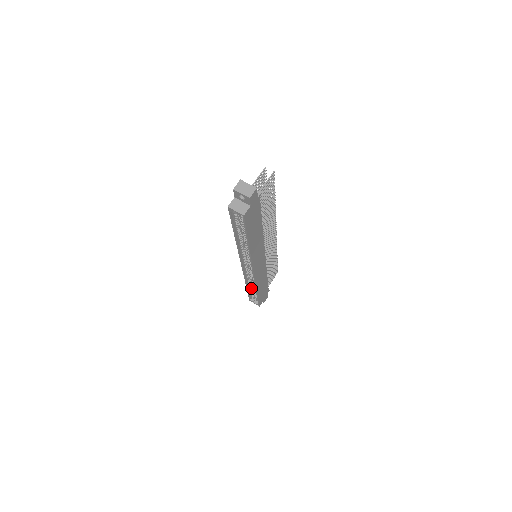
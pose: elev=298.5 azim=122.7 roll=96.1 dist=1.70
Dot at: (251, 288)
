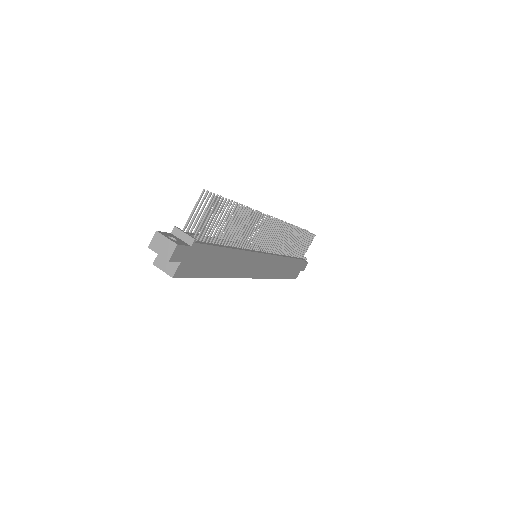
Dot at: occluded
